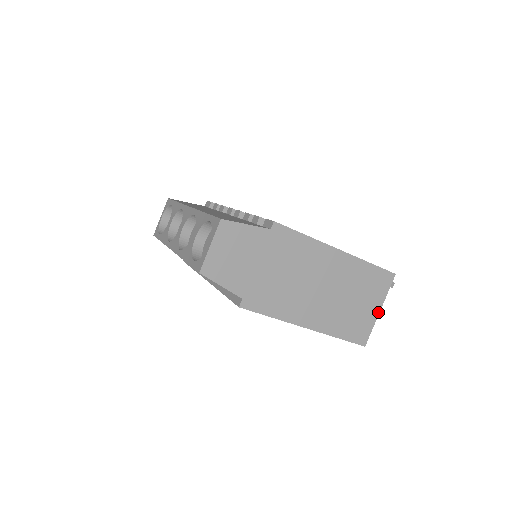
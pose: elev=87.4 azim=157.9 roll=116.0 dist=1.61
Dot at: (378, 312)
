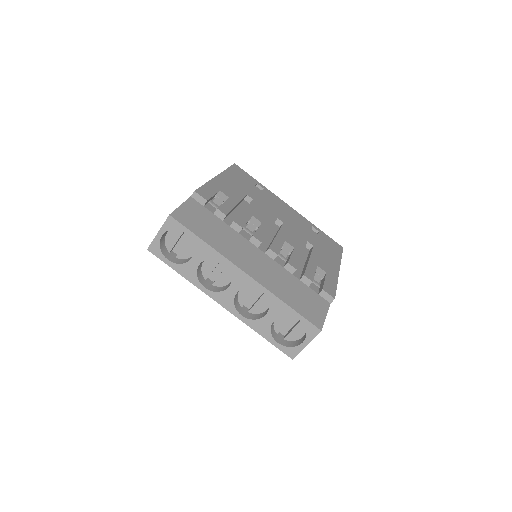
Dot at: occluded
